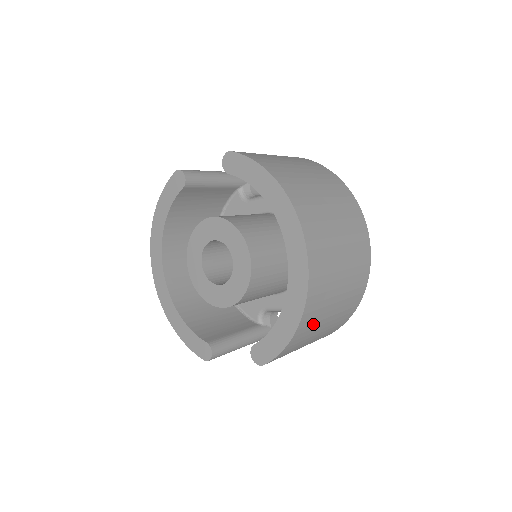
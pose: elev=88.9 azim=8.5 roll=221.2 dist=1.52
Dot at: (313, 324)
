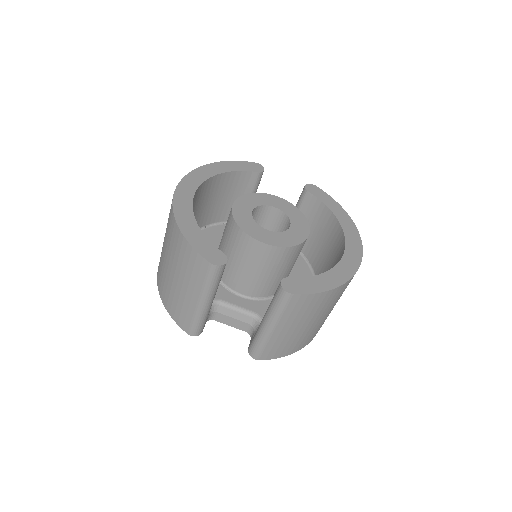
Dot at: (328, 304)
